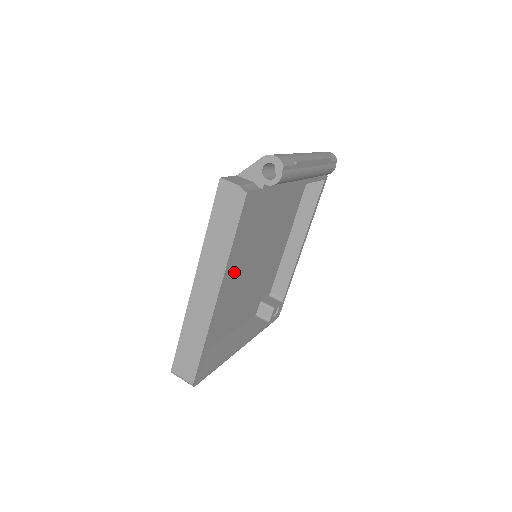
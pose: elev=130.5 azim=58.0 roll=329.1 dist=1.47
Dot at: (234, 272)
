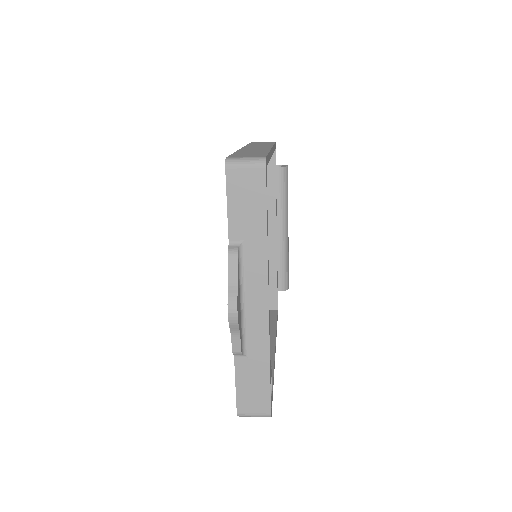
Dot at: occluded
